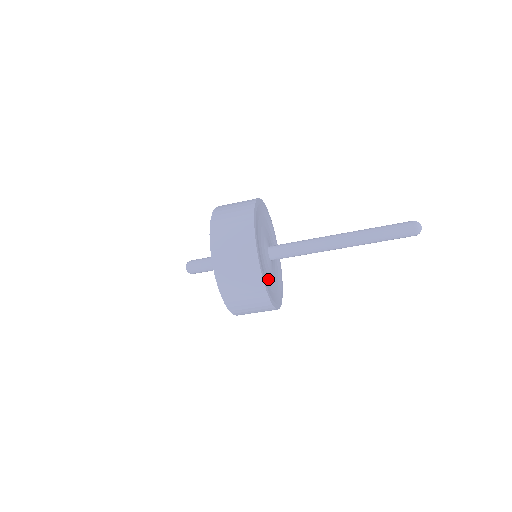
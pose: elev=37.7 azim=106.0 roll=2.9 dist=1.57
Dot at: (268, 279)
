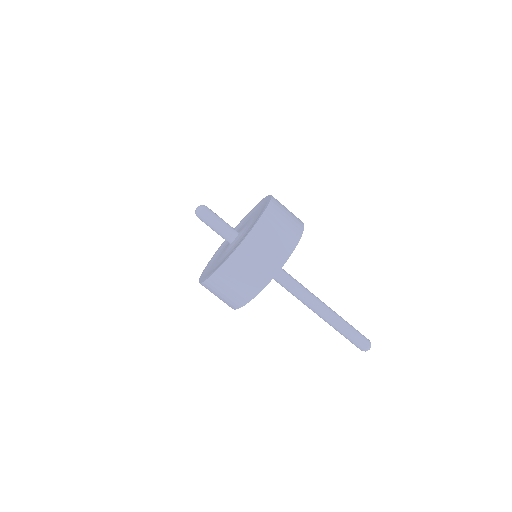
Dot at: occluded
